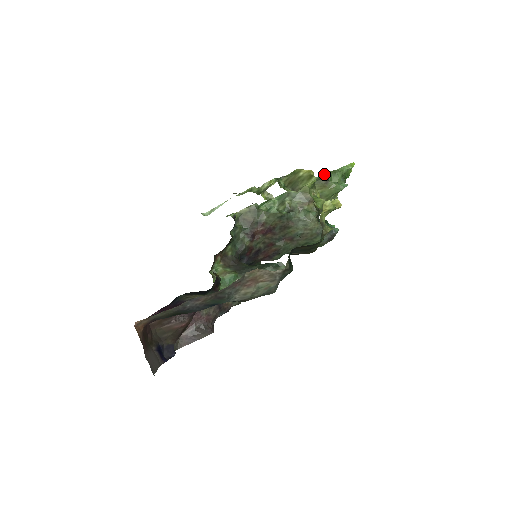
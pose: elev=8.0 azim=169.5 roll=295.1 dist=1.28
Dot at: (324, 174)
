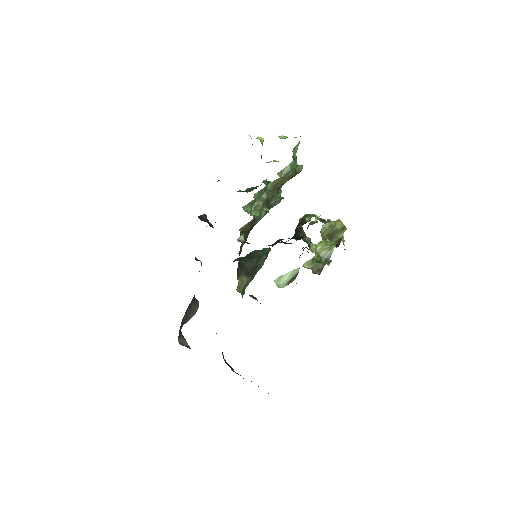
Dot at: (291, 164)
